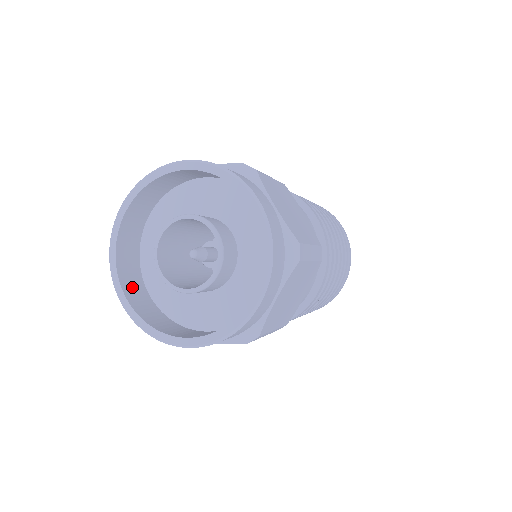
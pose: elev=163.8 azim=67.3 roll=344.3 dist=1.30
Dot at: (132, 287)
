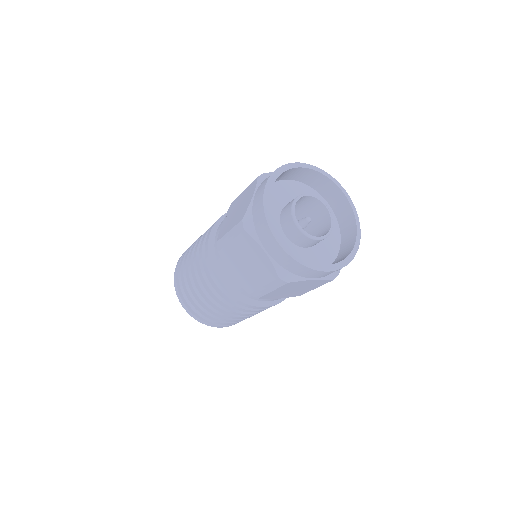
Dot at: occluded
